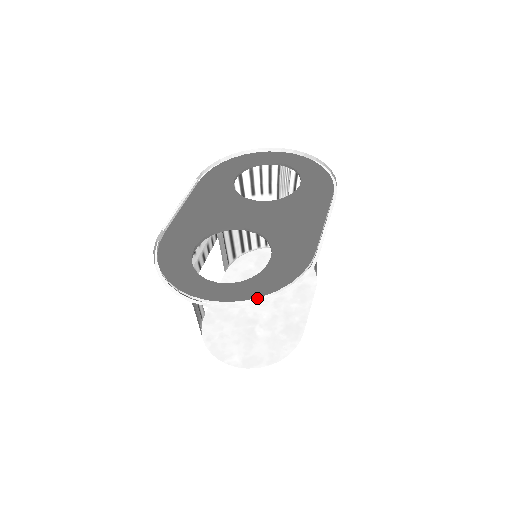
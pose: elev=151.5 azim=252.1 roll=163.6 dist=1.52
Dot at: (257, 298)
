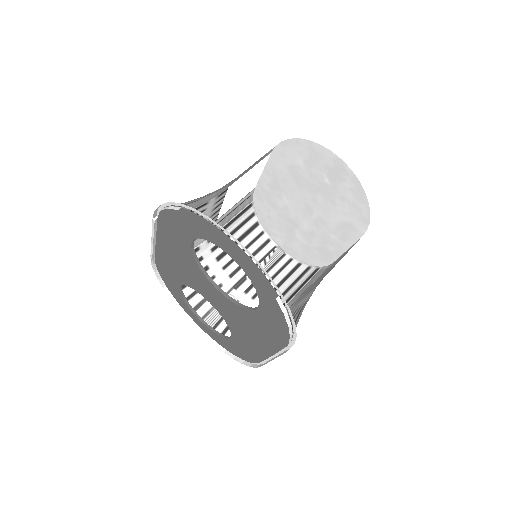
Dot at: (222, 350)
